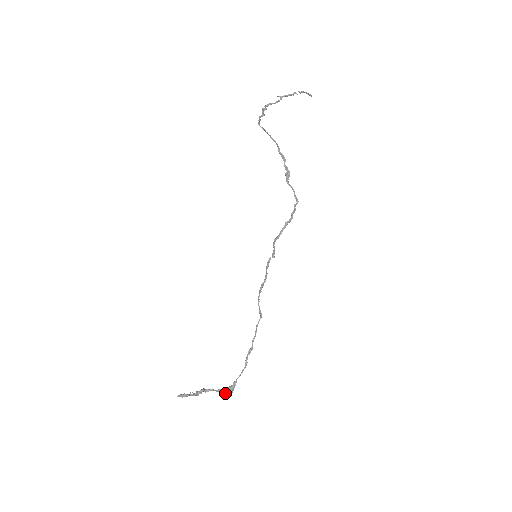
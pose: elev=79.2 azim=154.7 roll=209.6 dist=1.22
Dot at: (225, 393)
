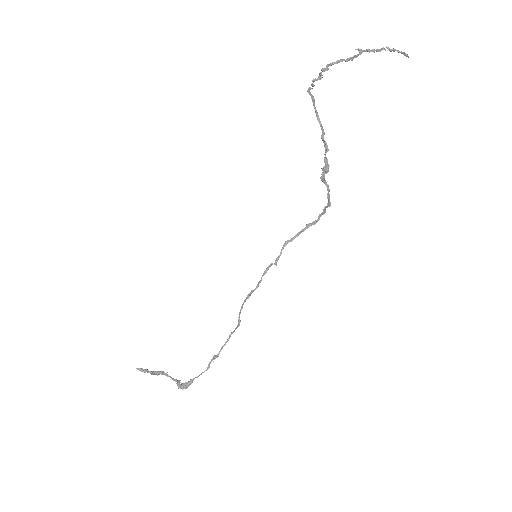
Dot at: (178, 387)
